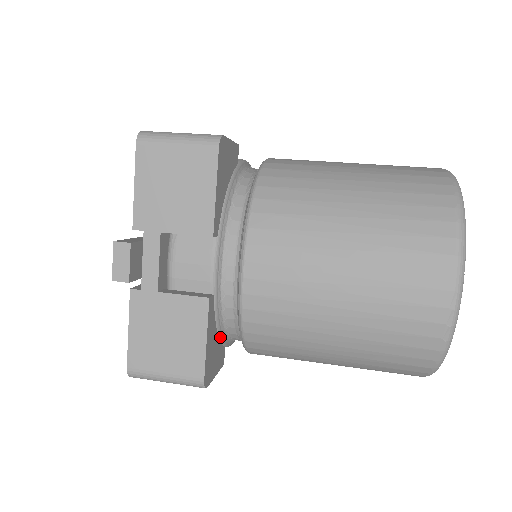
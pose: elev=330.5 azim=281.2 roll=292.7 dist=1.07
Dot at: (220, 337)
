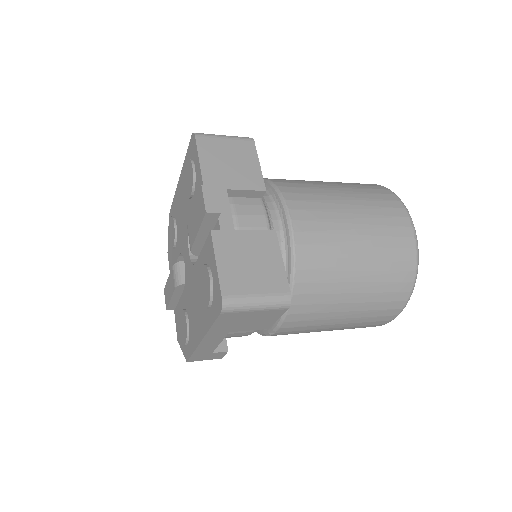
Dot at: occluded
